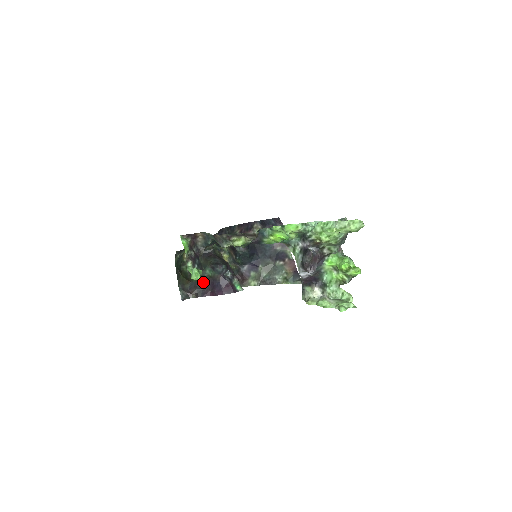
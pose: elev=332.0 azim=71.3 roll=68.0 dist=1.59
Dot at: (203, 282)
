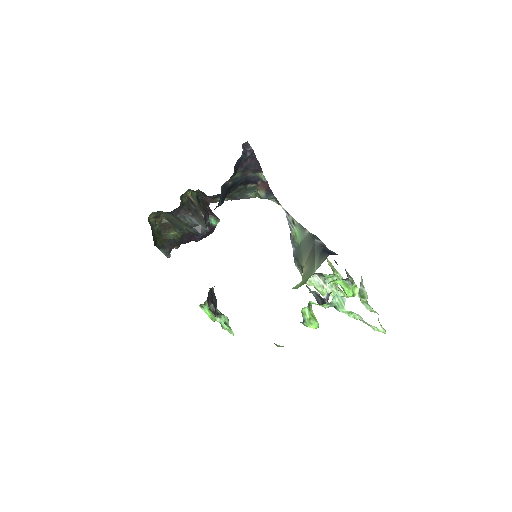
Dot at: (182, 237)
